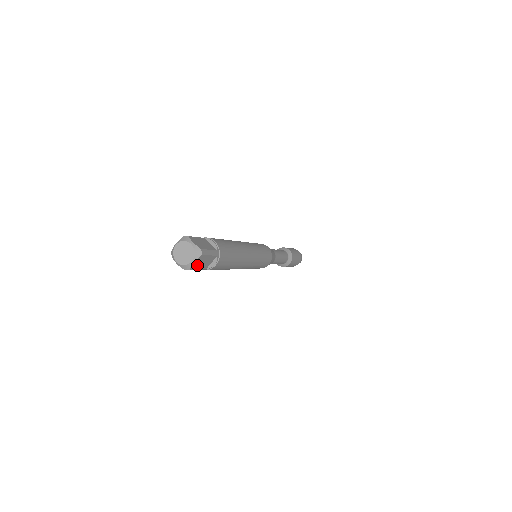
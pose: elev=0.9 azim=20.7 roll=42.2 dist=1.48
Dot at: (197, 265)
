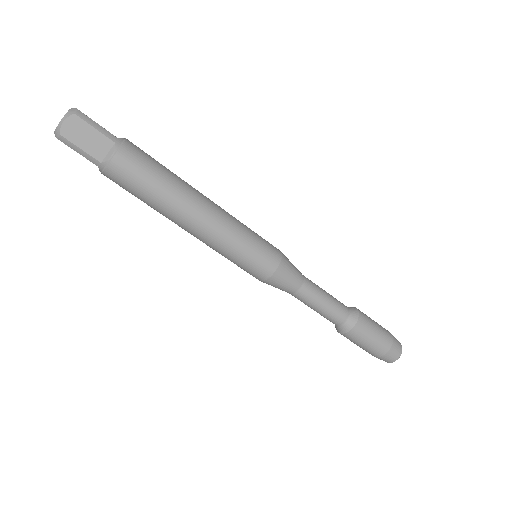
Dot at: (75, 136)
